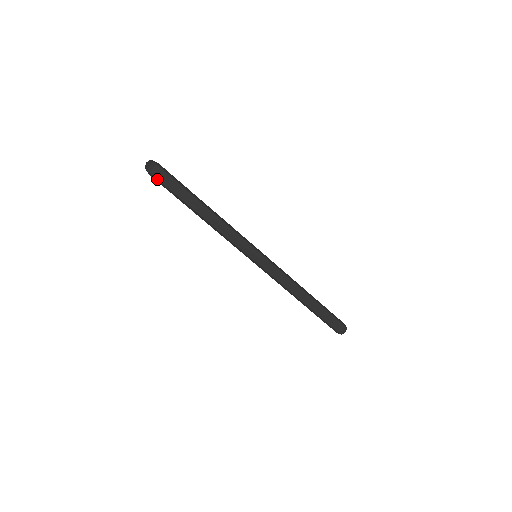
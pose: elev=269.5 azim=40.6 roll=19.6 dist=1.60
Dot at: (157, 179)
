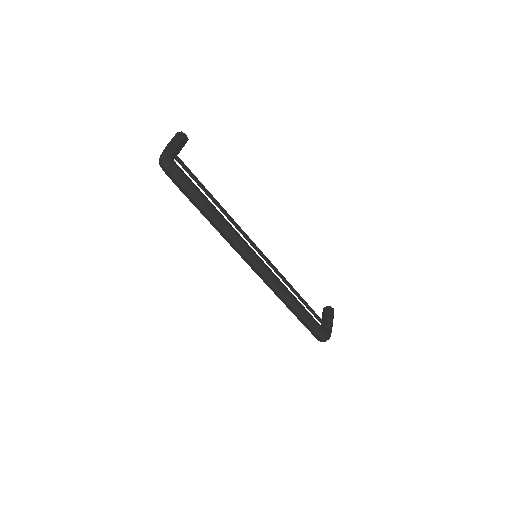
Dot at: (165, 173)
